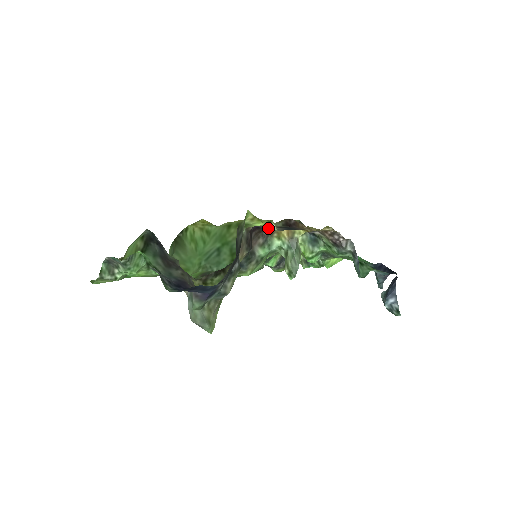
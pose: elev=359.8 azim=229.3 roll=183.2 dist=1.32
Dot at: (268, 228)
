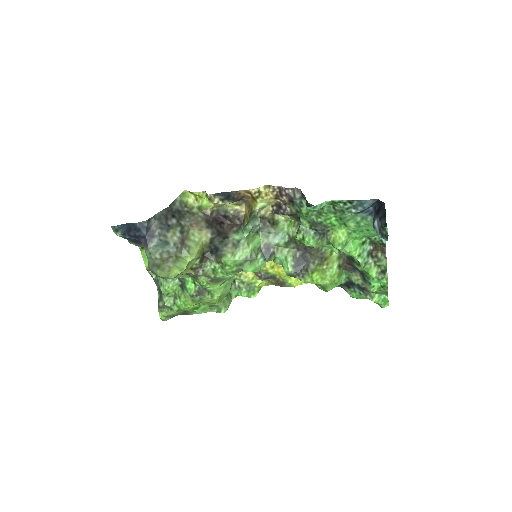
Dot at: (212, 202)
